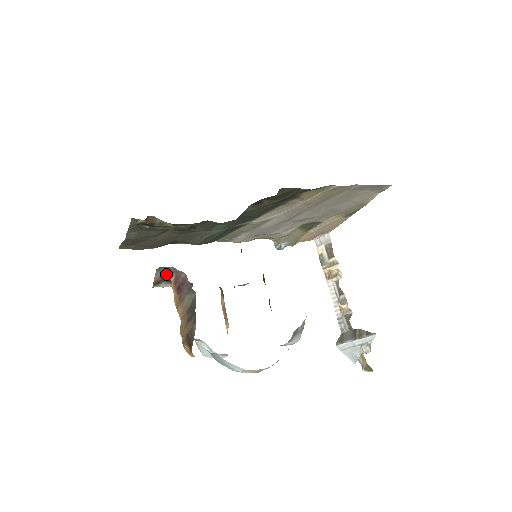
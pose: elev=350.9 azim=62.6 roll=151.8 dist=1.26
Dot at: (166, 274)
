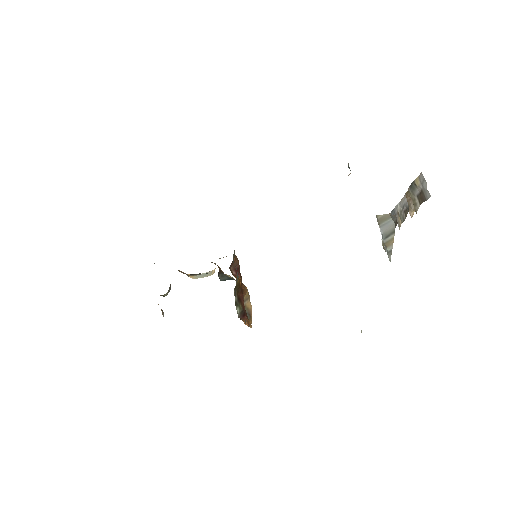
Dot at: occluded
